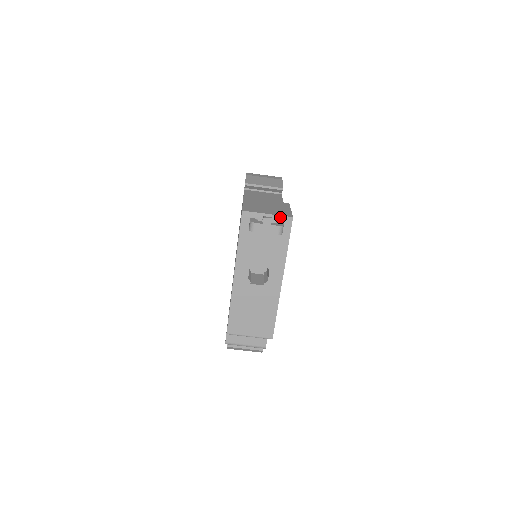
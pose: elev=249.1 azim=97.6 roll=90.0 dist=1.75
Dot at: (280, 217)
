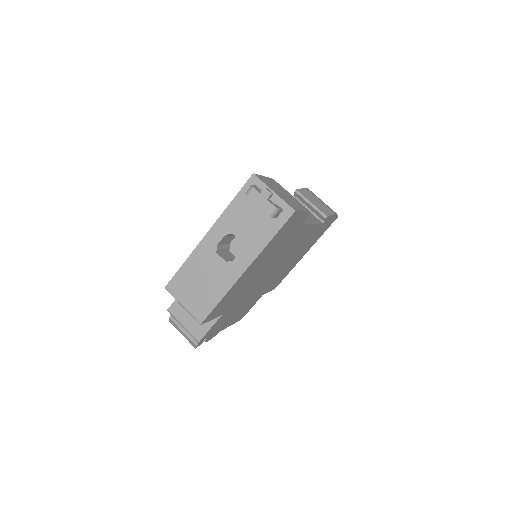
Dot at: (283, 203)
